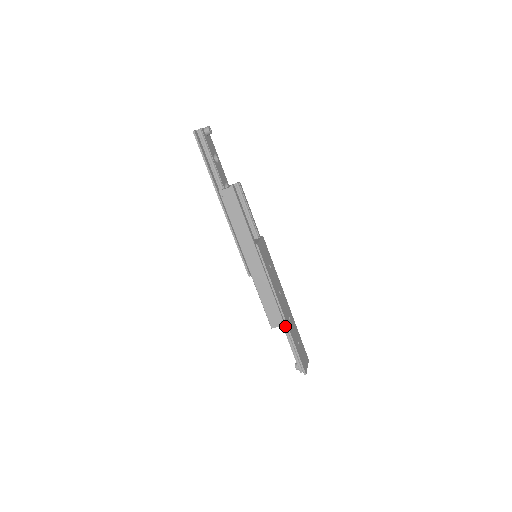
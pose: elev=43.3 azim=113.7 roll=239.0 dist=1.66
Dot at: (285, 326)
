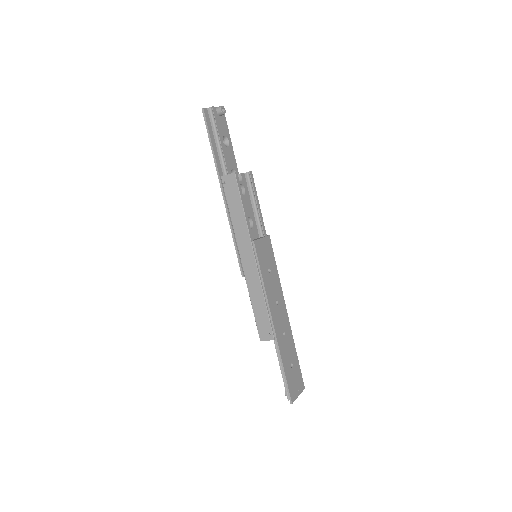
Dot at: occluded
